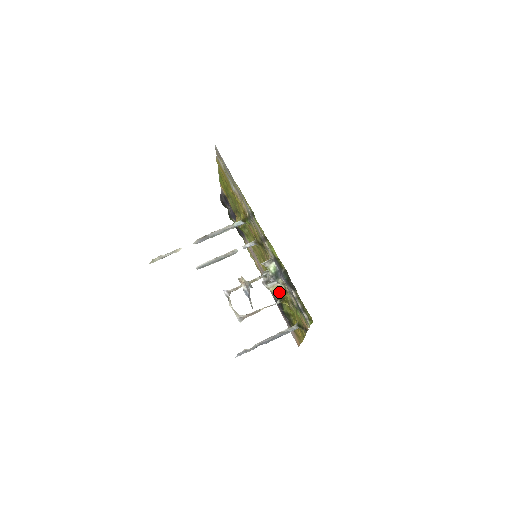
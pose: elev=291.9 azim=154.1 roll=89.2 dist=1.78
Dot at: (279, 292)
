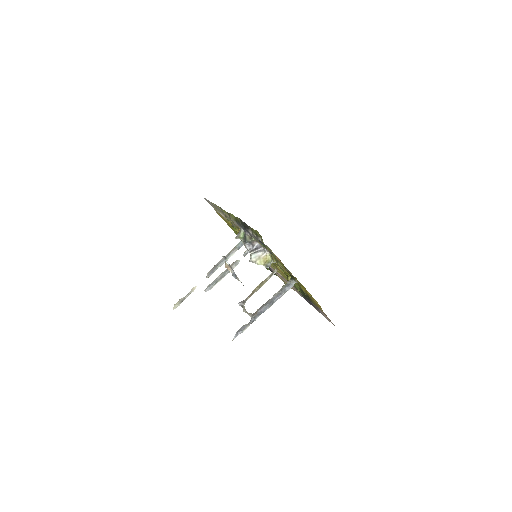
Dot at: (269, 263)
